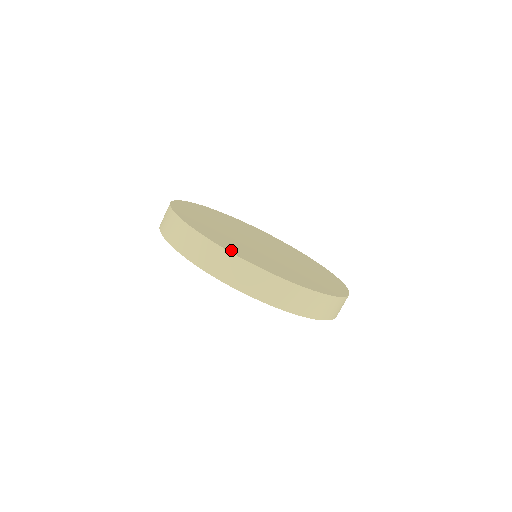
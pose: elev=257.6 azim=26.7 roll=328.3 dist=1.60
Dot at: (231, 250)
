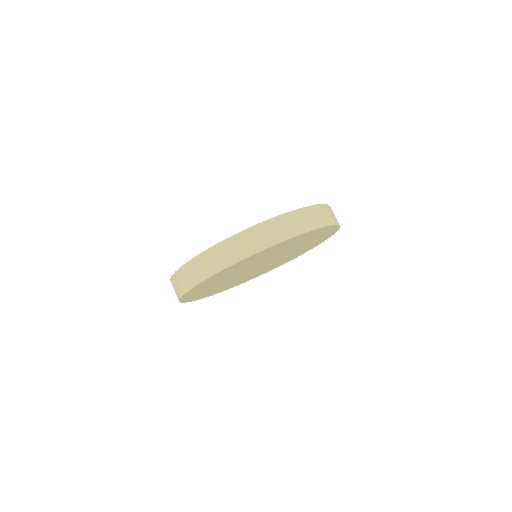
Dot at: occluded
